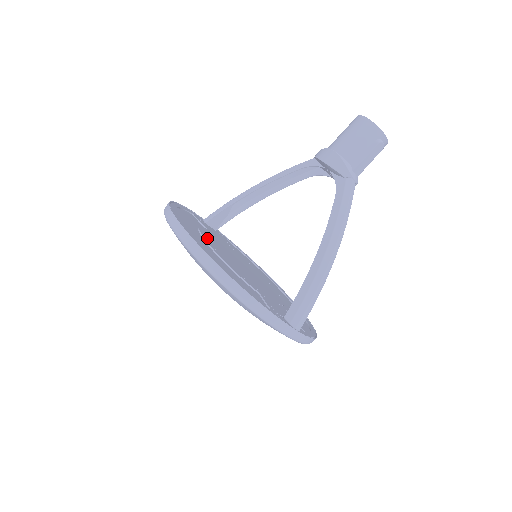
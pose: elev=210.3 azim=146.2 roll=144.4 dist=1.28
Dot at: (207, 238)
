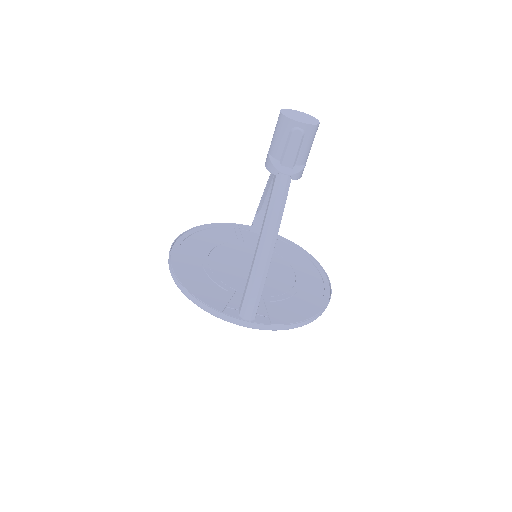
Dot at: (212, 250)
